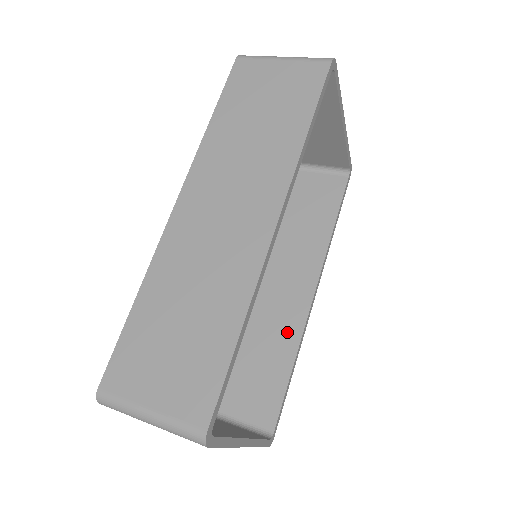
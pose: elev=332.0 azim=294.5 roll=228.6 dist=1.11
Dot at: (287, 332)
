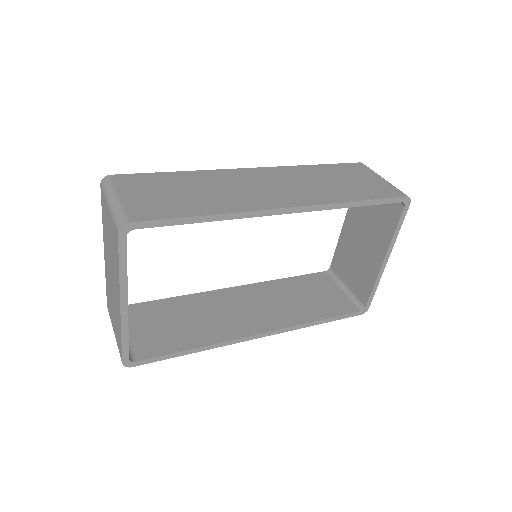
Dot at: (218, 332)
